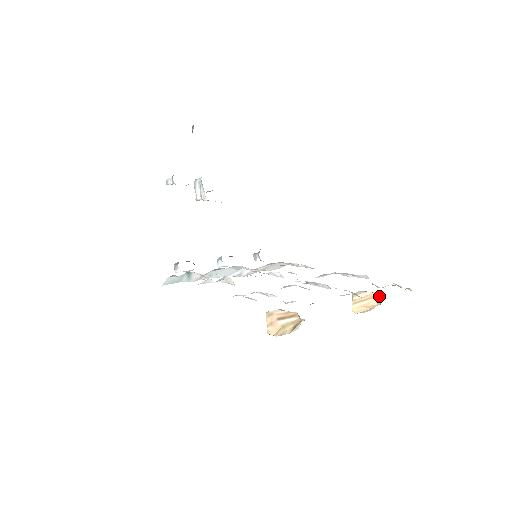
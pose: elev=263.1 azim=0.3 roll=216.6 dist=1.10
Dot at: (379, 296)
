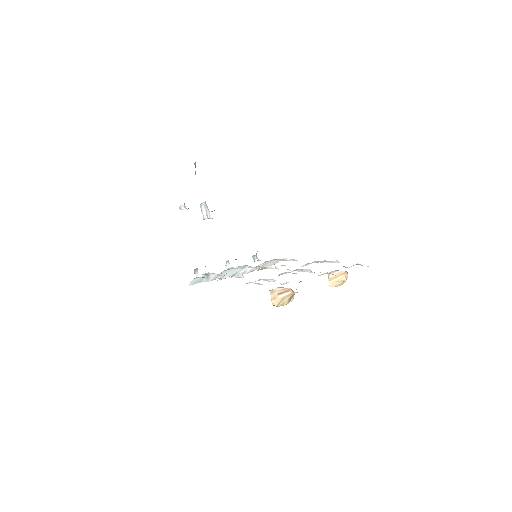
Dot at: (346, 273)
